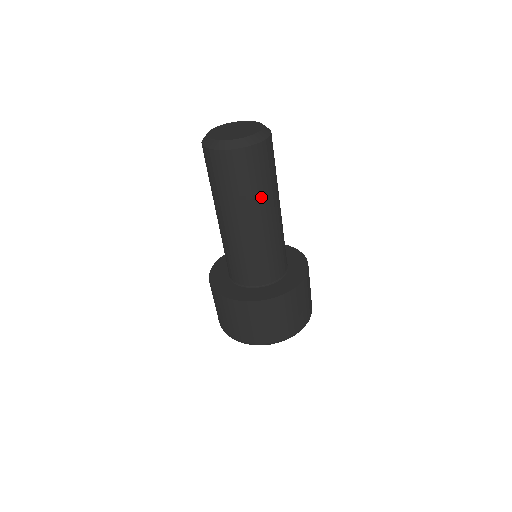
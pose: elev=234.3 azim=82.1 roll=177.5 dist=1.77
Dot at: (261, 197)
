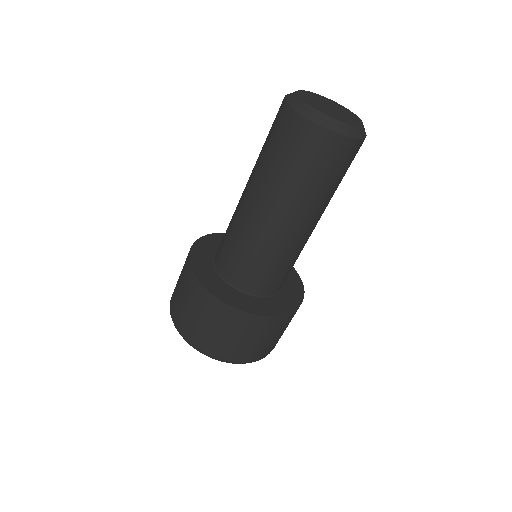
Dot at: (320, 200)
